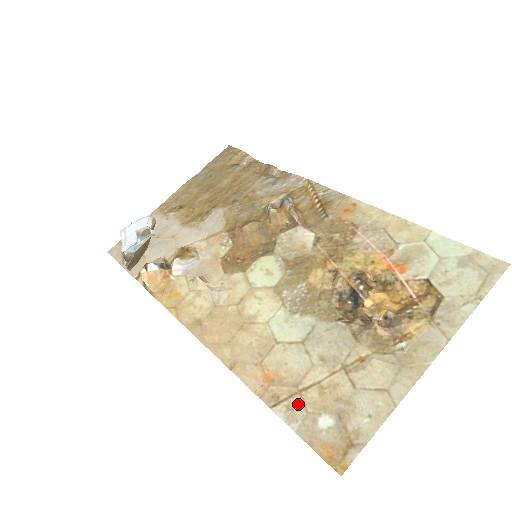
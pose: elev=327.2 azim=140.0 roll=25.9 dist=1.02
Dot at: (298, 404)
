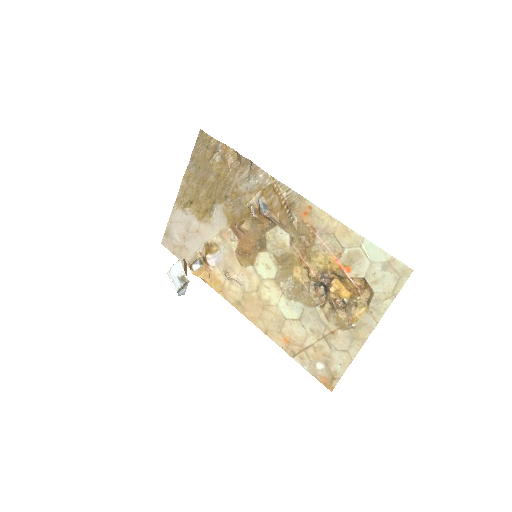
Dot at: (305, 356)
